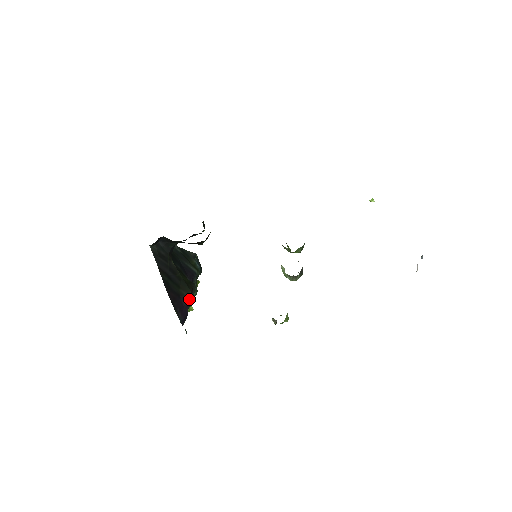
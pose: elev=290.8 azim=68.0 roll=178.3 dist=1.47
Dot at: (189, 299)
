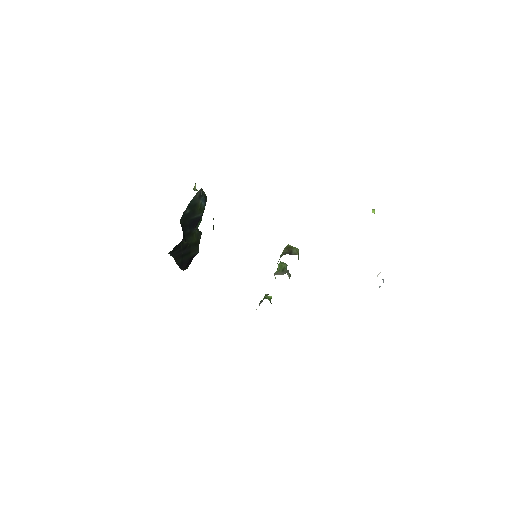
Dot at: (197, 253)
